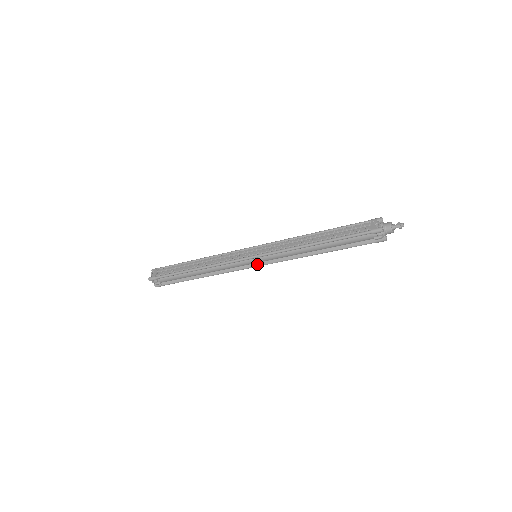
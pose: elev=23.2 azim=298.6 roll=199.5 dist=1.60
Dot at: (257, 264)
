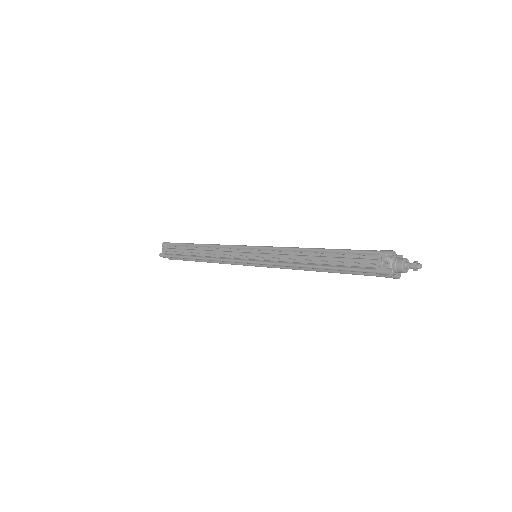
Dot at: (258, 265)
